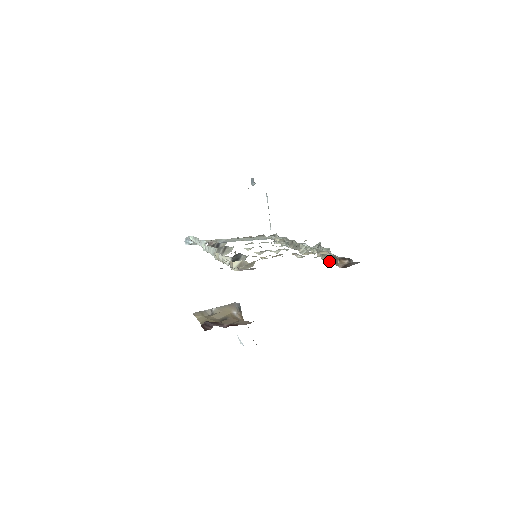
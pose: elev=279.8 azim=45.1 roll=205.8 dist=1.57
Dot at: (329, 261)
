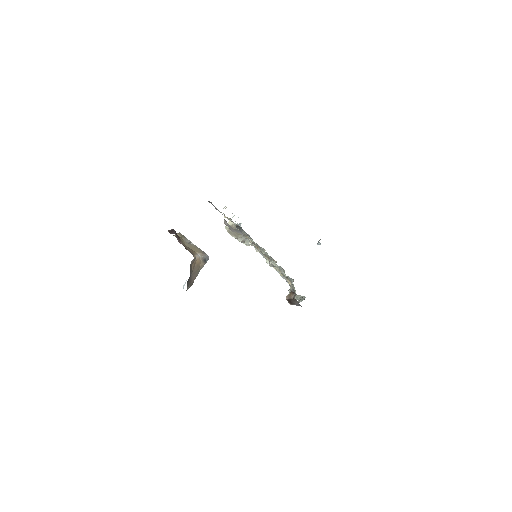
Dot at: occluded
